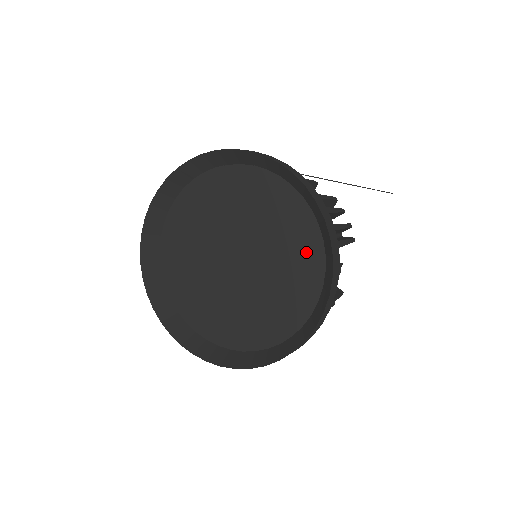
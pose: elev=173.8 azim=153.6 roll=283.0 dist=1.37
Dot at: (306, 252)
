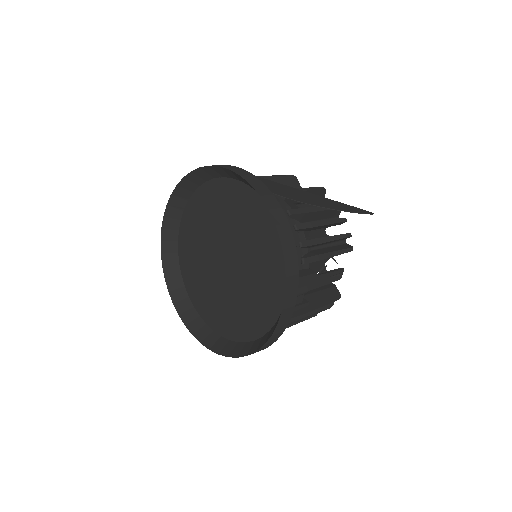
Dot at: (275, 266)
